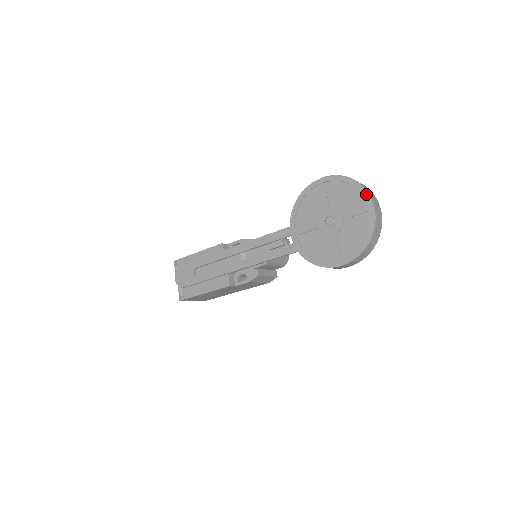
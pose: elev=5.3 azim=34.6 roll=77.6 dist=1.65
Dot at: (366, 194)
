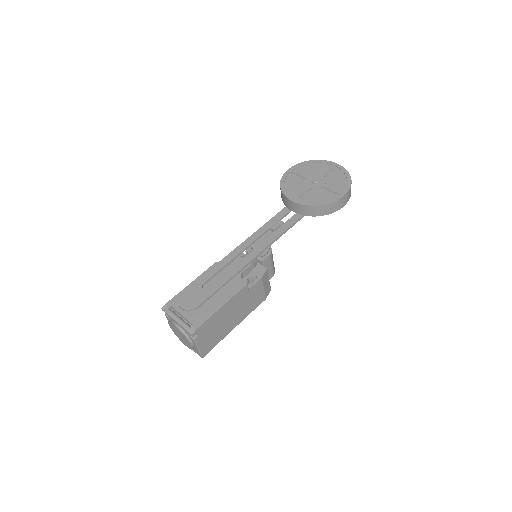
Dot at: (327, 161)
